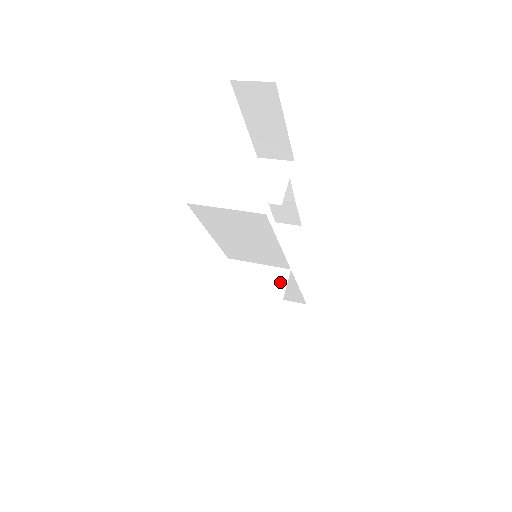
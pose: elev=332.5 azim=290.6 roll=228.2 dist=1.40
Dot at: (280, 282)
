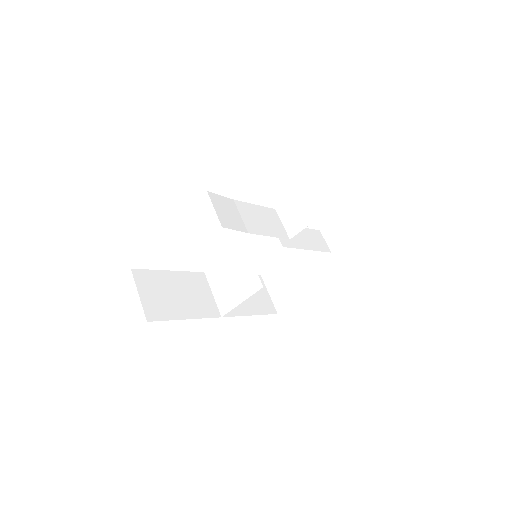
Dot at: (253, 288)
